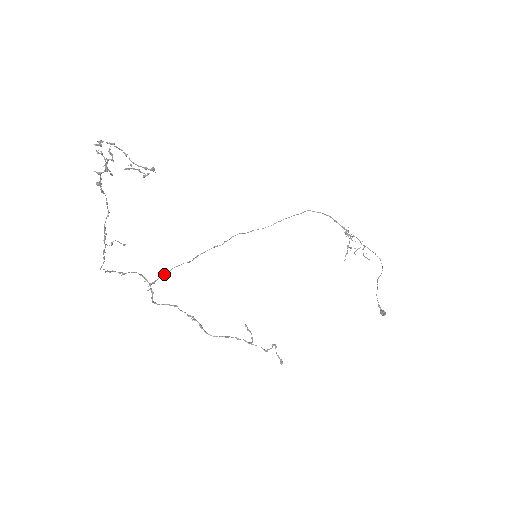
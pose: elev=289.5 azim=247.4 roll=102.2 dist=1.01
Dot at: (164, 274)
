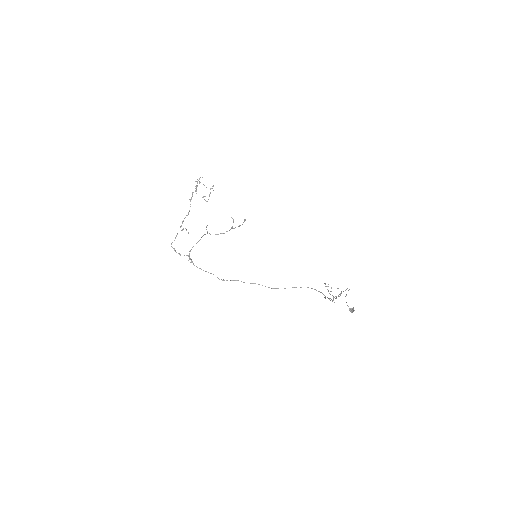
Dot at: (201, 269)
